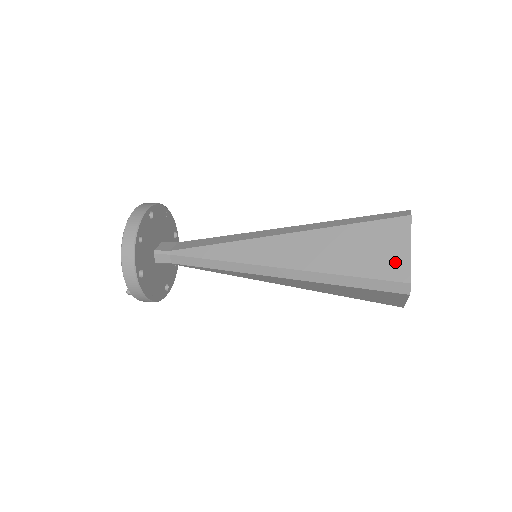
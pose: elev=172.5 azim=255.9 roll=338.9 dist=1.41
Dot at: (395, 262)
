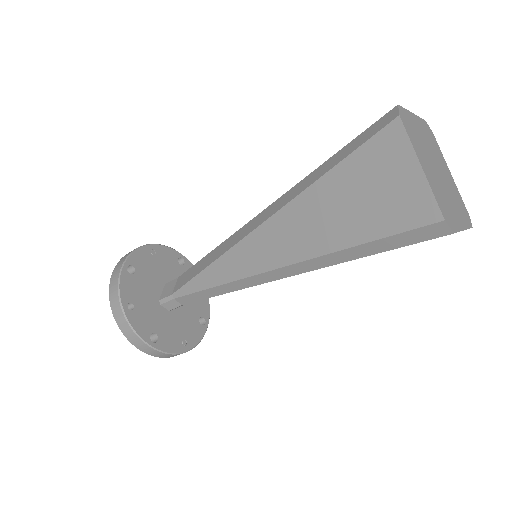
Dot at: (408, 198)
